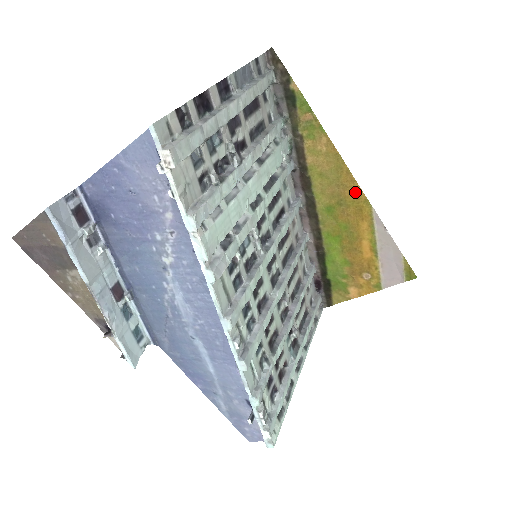
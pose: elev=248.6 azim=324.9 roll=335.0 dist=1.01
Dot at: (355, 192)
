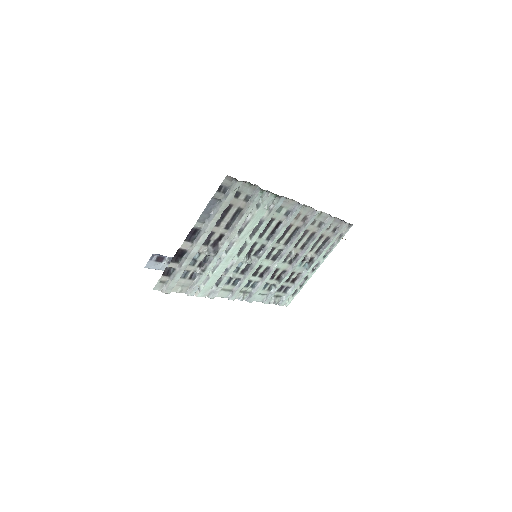
Dot at: occluded
